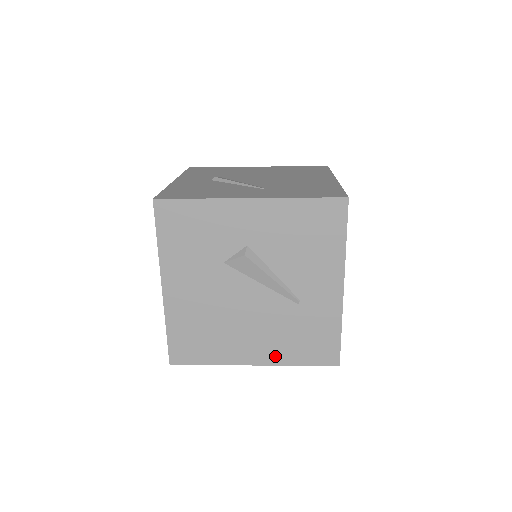
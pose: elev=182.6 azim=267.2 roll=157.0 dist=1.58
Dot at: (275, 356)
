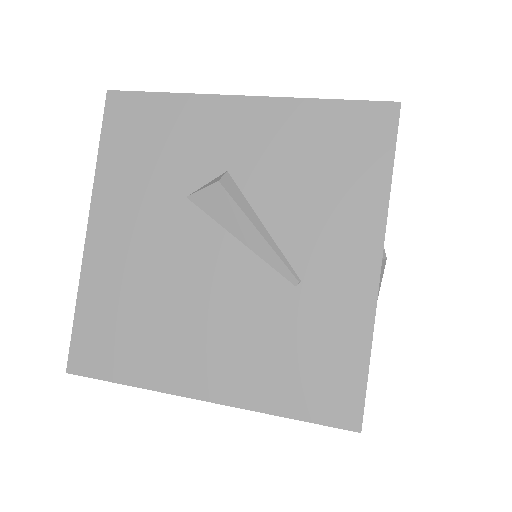
Dot at: (242, 387)
